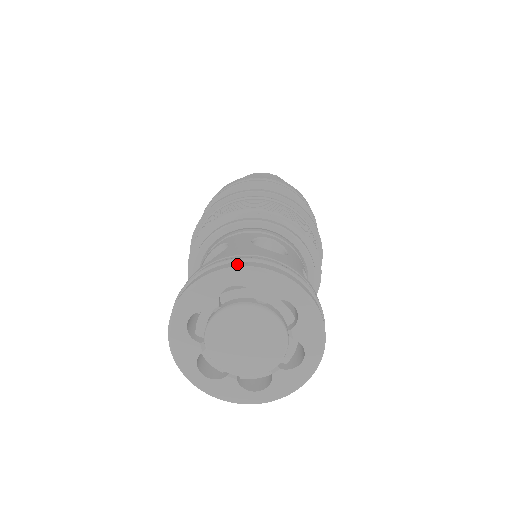
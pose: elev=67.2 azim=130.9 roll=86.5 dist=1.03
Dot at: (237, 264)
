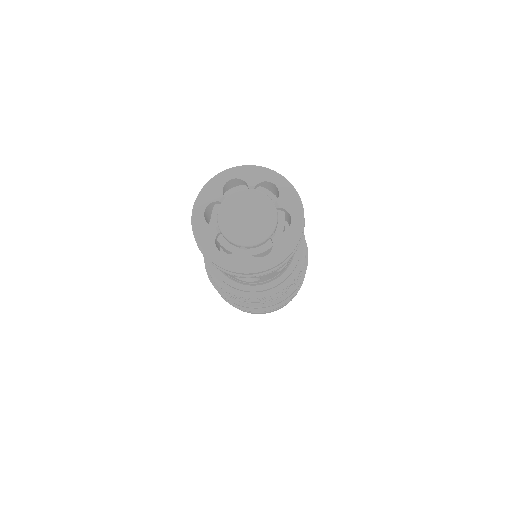
Dot at: (285, 179)
